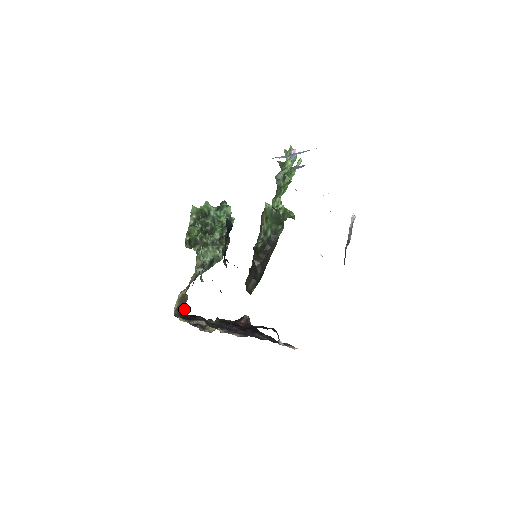
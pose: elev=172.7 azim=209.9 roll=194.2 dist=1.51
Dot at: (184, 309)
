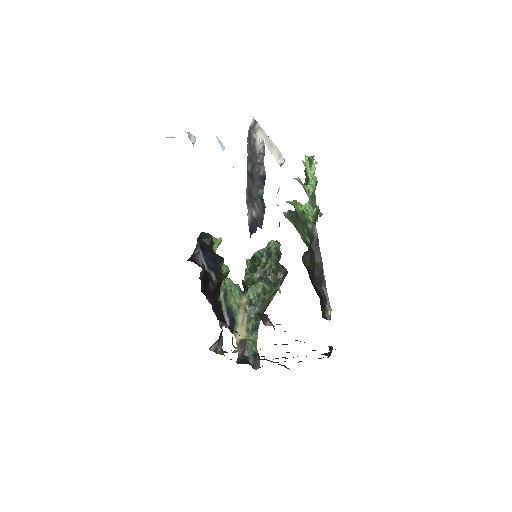
Dot at: (251, 356)
